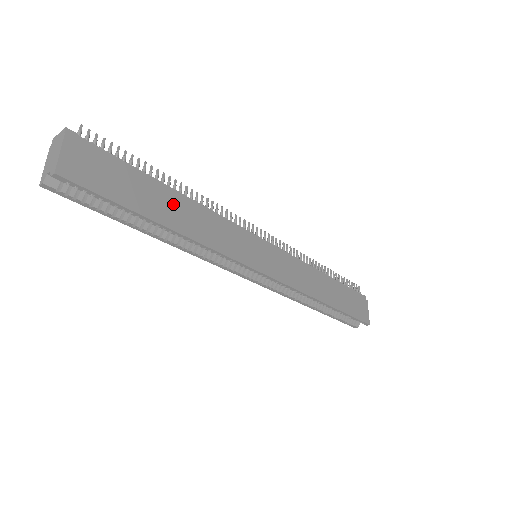
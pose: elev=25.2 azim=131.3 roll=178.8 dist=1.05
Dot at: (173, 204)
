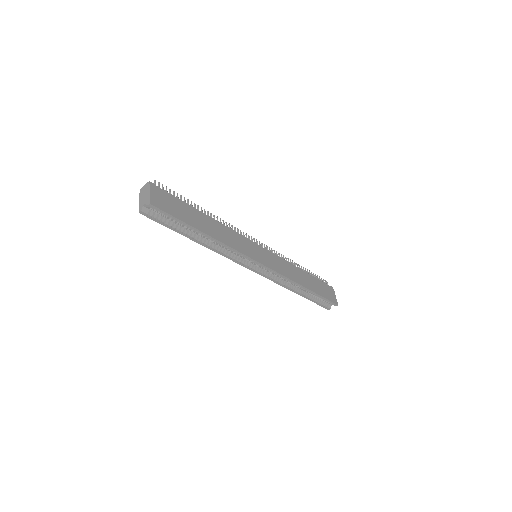
Dot at: (206, 222)
